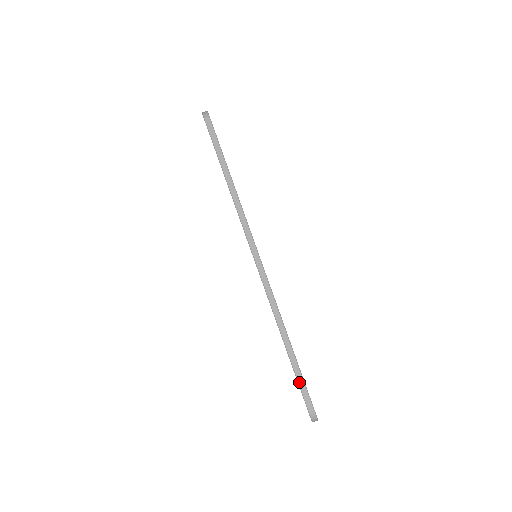
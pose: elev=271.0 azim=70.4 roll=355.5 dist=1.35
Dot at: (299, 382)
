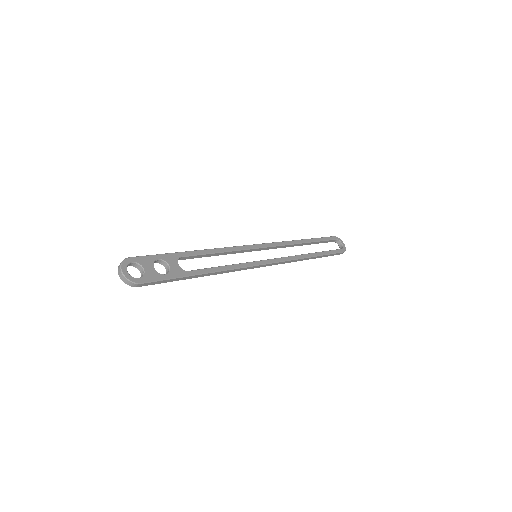
Dot at: occluded
